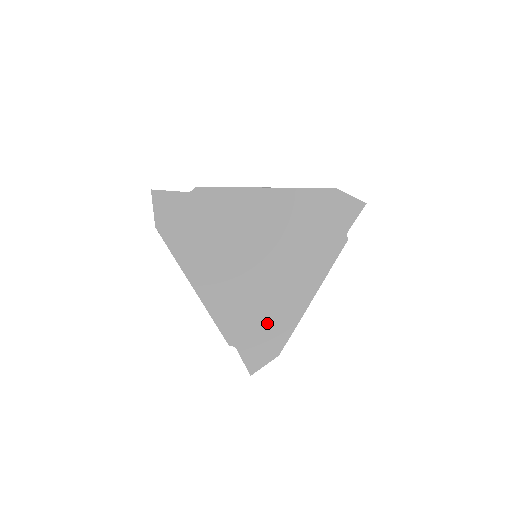
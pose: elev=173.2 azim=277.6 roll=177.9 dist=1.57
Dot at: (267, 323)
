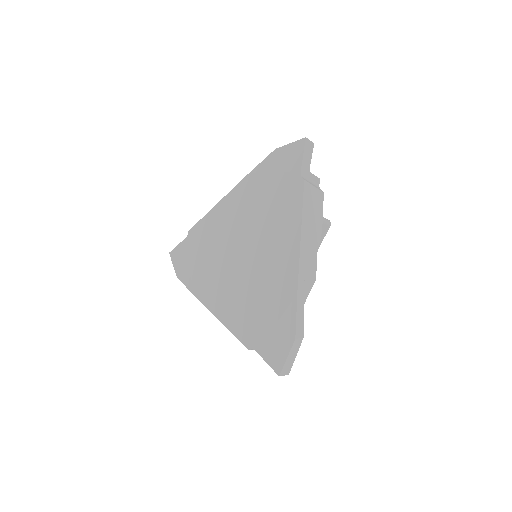
Dot at: (270, 308)
